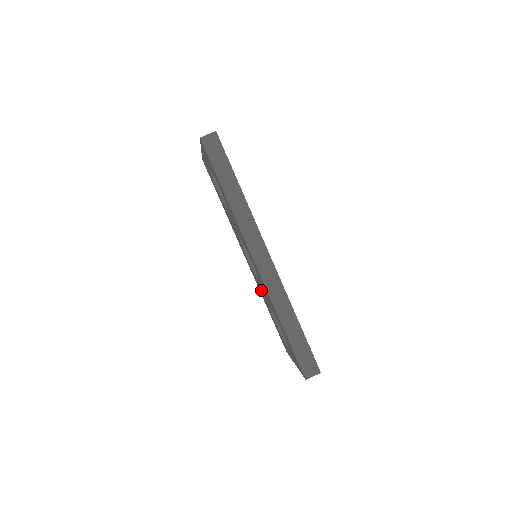
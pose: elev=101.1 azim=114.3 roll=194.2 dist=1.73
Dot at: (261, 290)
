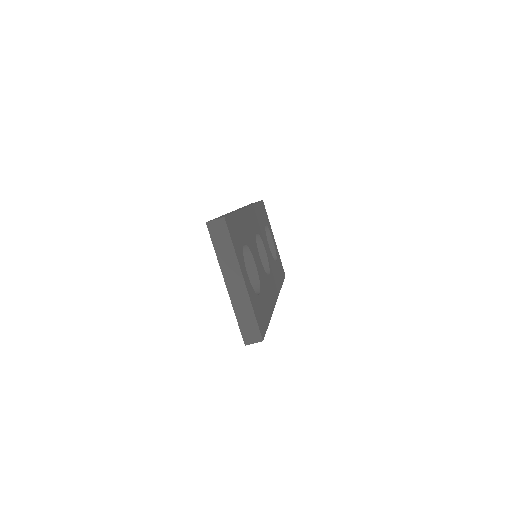
Dot at: occluded
